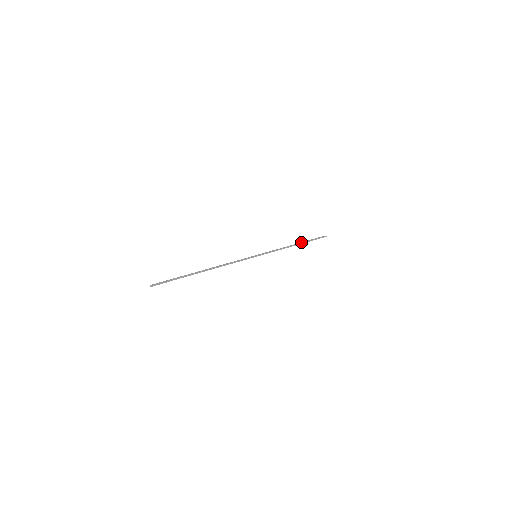
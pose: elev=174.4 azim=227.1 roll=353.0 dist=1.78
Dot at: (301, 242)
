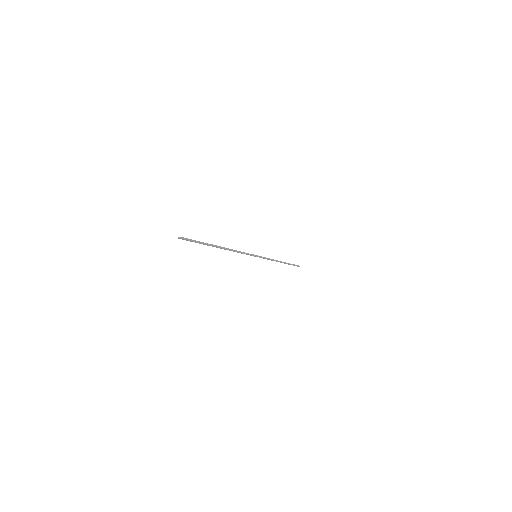
Dot at: (284, 262)
